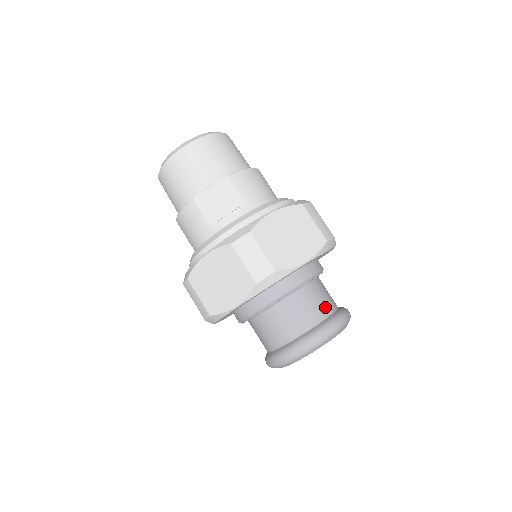
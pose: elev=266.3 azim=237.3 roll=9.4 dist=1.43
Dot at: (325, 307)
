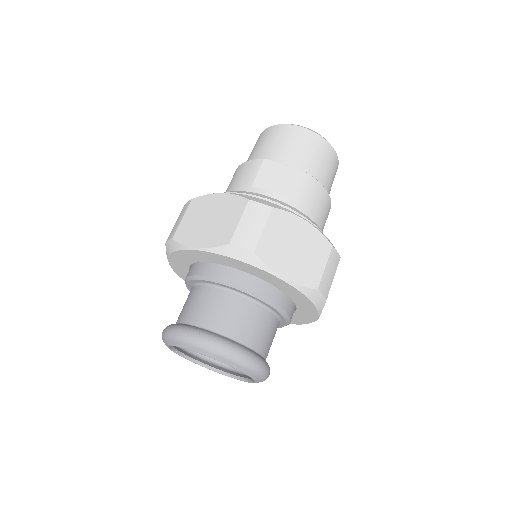
Dot at: (256, 339)
